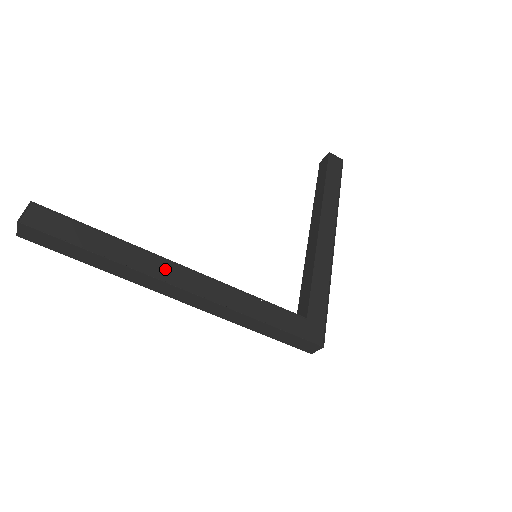
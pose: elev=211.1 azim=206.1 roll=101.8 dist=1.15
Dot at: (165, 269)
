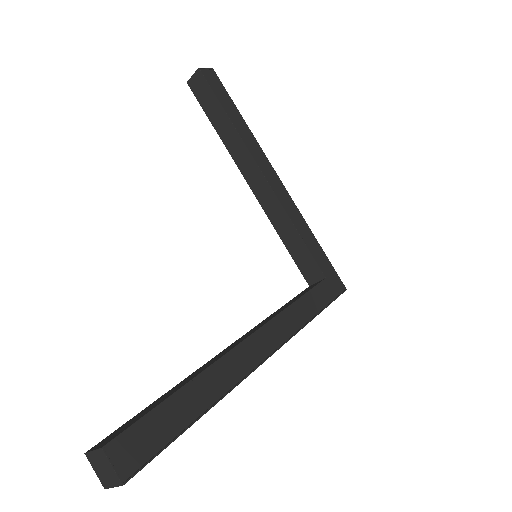
Dot at: (244, 356)
